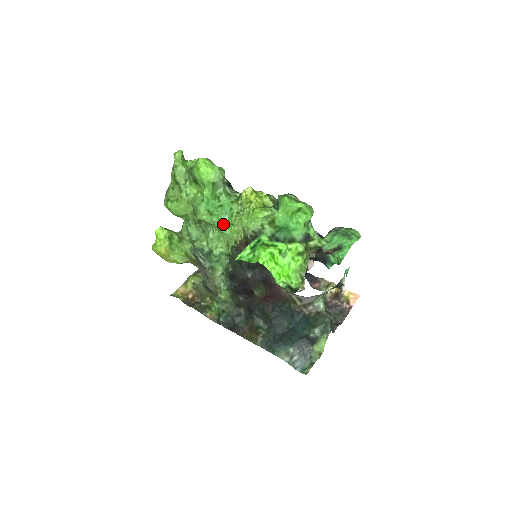
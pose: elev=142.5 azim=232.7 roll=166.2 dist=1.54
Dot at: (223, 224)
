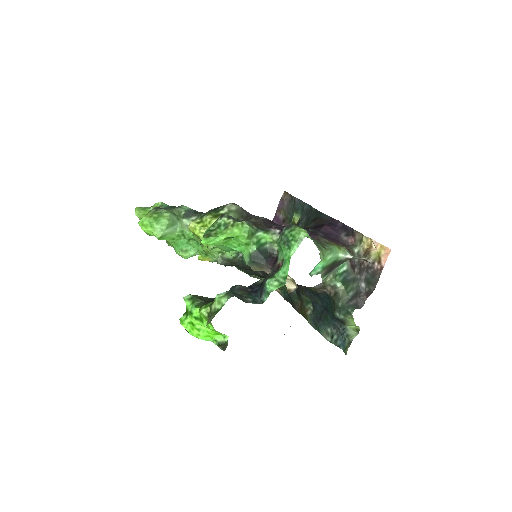
Dot at: (202, 252)
